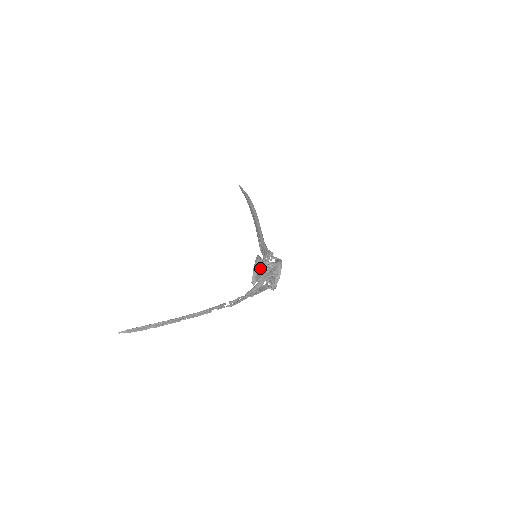
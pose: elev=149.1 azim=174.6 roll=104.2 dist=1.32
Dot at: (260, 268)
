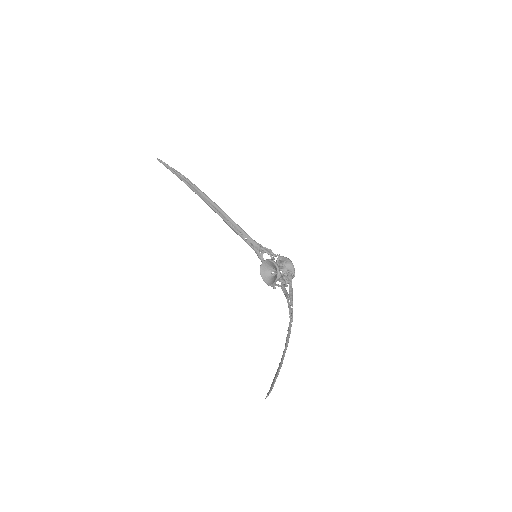
Dot at: occluded
